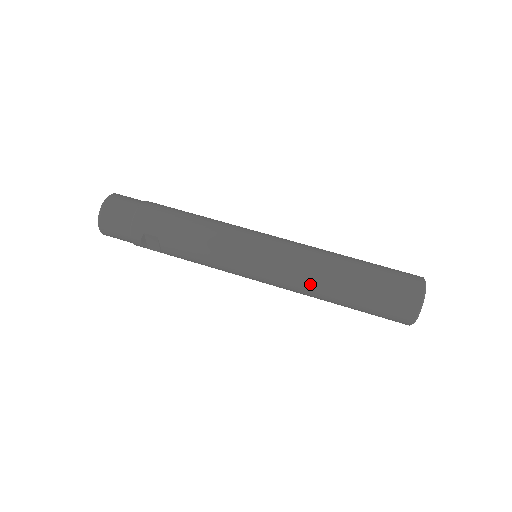
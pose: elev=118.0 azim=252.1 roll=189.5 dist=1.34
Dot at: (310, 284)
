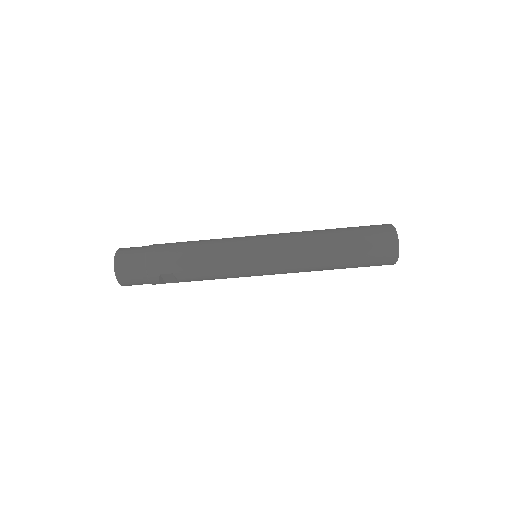
Dot at: (309, 264)
